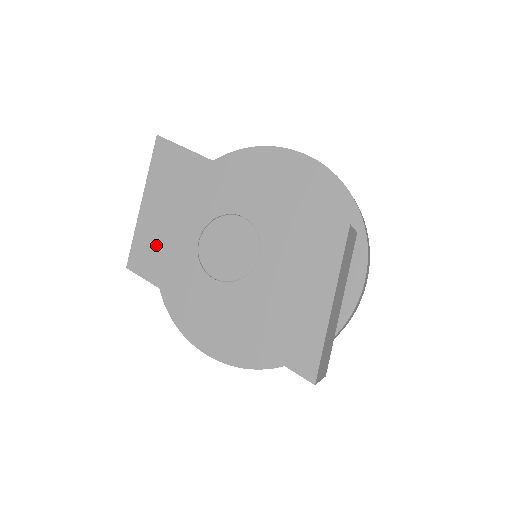
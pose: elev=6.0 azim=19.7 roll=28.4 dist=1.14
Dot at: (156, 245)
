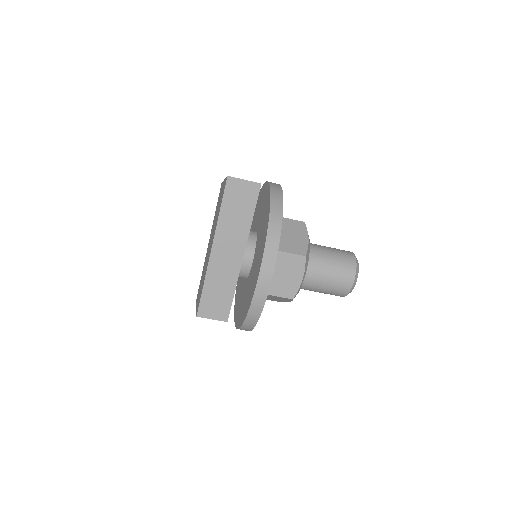
Dot at: occluded
